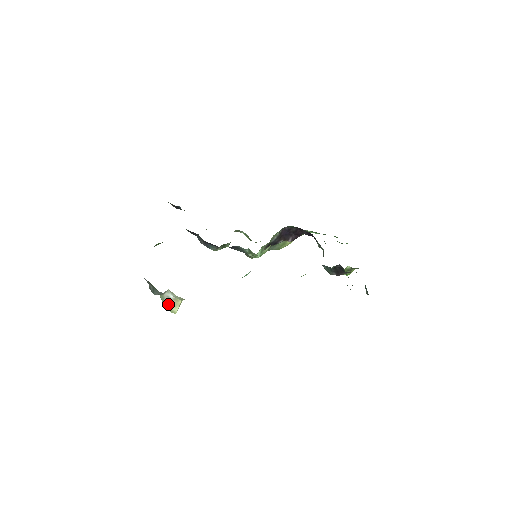
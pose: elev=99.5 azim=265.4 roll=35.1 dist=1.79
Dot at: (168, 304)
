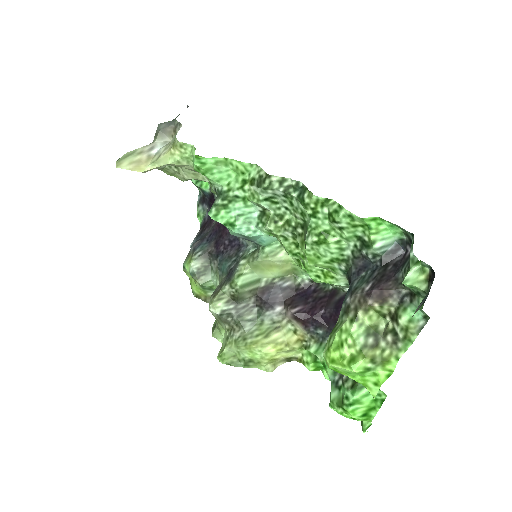
Dot at: (135, 154)
